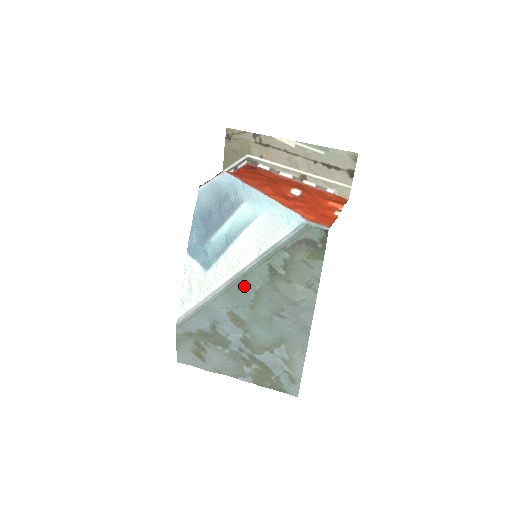
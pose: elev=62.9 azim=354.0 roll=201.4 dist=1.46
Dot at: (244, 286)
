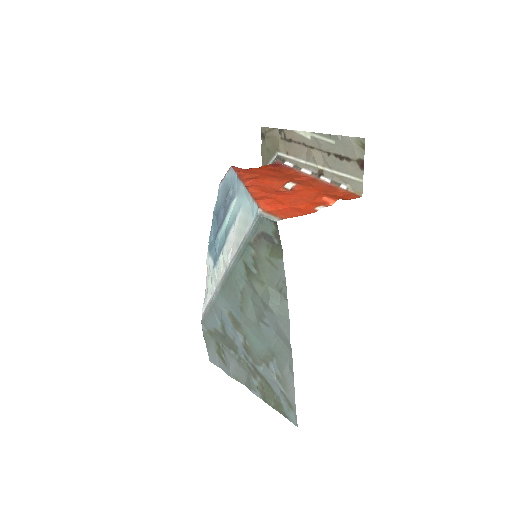
Dot at: (232, 285)
